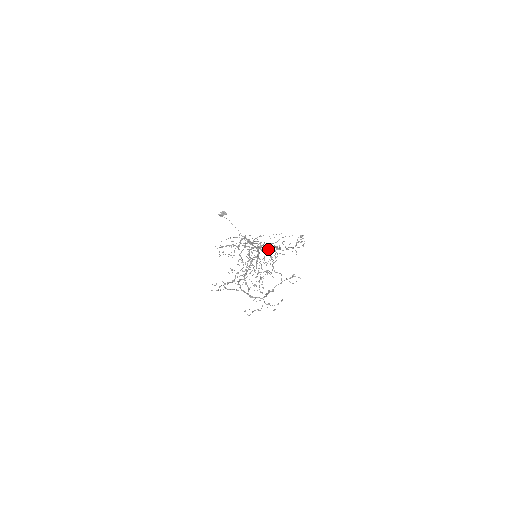
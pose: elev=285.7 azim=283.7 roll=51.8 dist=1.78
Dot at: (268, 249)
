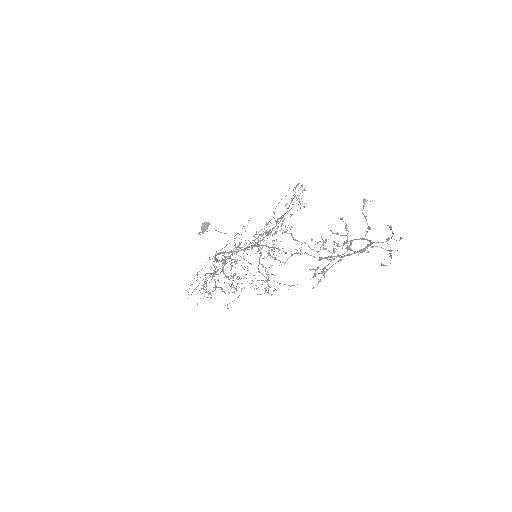
Dot at: (263, 237)
